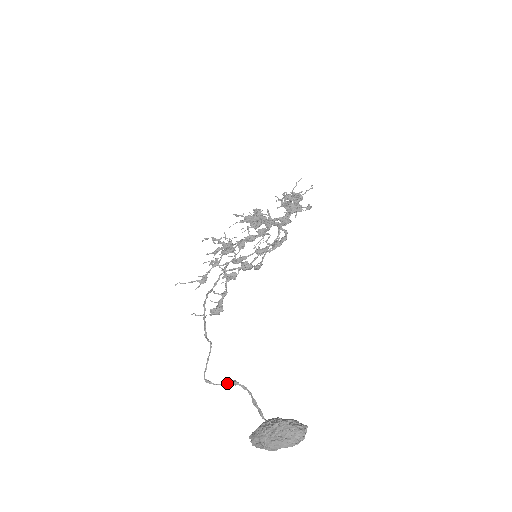
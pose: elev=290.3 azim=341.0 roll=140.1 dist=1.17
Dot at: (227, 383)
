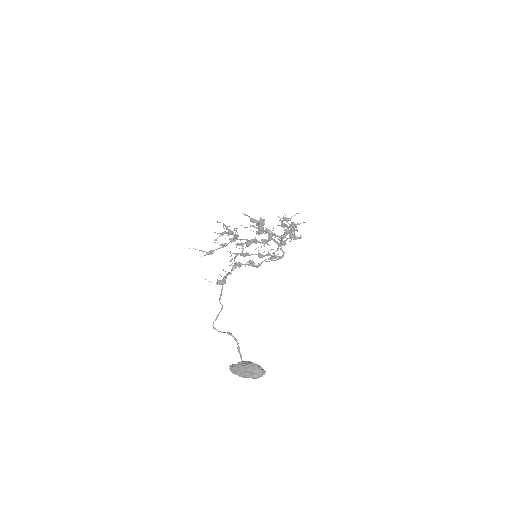
Dot at: occluded
